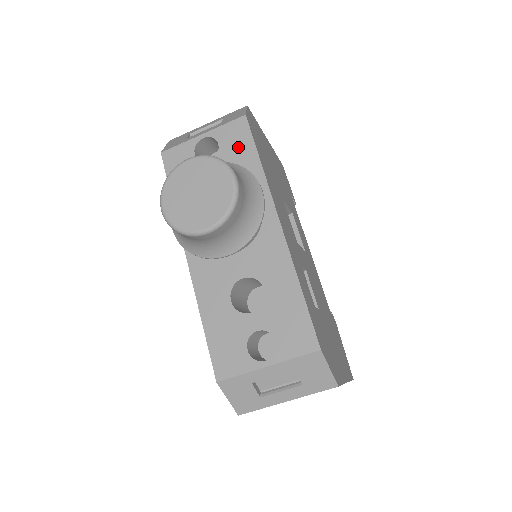
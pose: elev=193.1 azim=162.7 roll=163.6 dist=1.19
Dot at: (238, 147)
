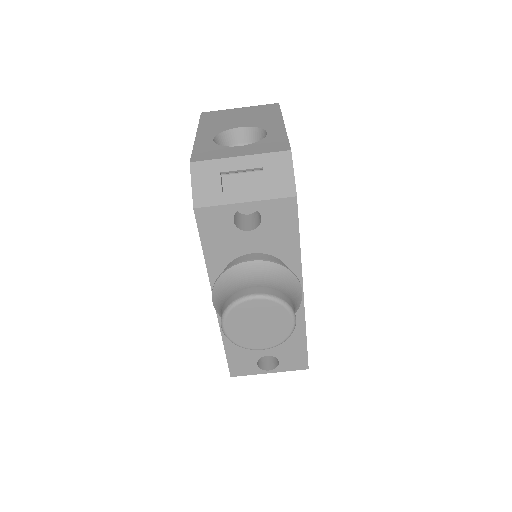
Dot at: (281, 227)
